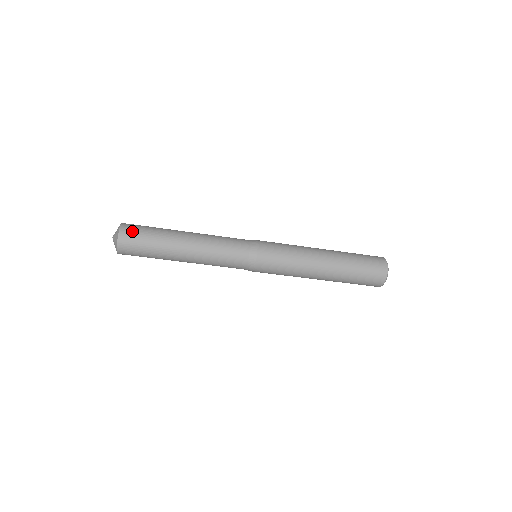
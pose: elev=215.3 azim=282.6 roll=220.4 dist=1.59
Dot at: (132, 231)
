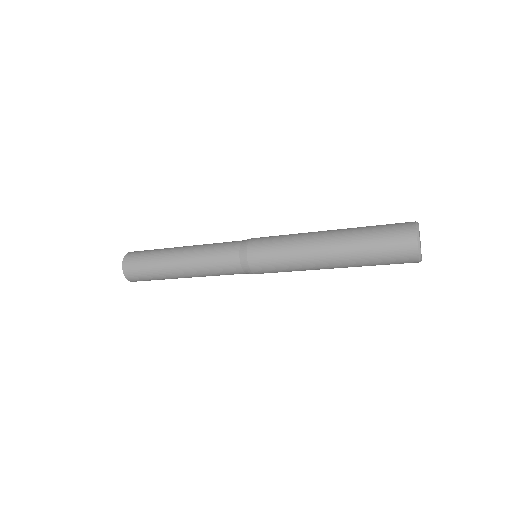
Dot at: (133, 271)
